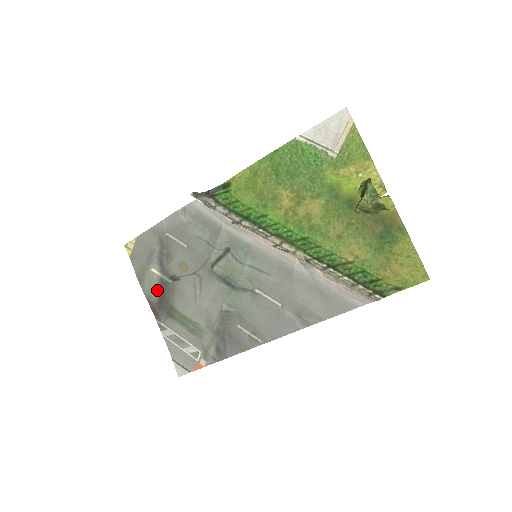
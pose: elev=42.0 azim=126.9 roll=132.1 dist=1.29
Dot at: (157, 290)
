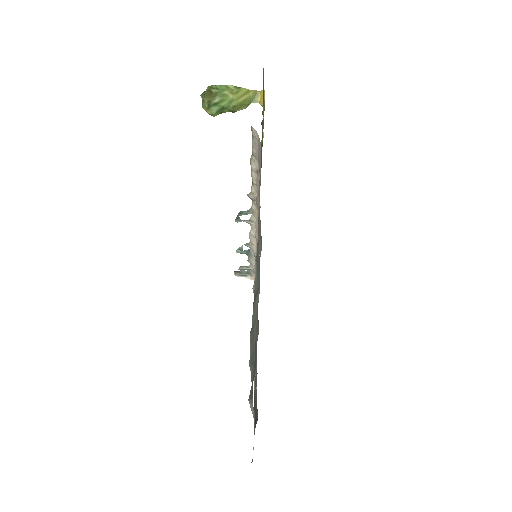
Dot at: occluded
